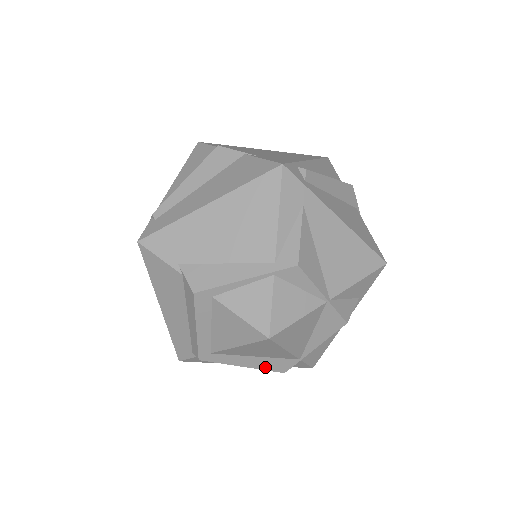
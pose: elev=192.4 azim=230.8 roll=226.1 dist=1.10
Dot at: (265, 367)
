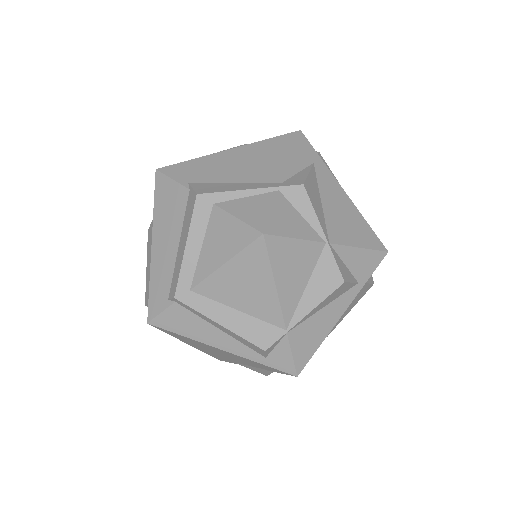
Dot at: (245, 333)
